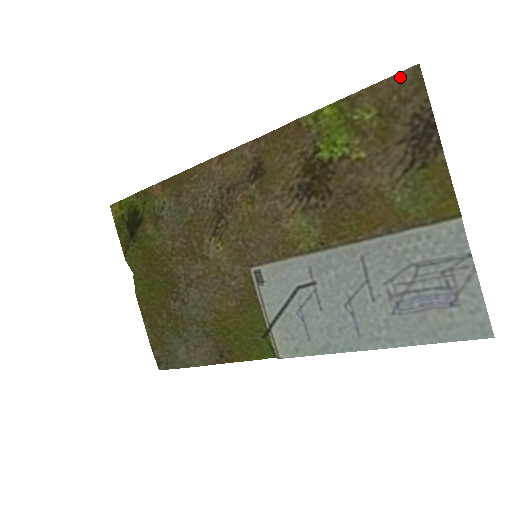
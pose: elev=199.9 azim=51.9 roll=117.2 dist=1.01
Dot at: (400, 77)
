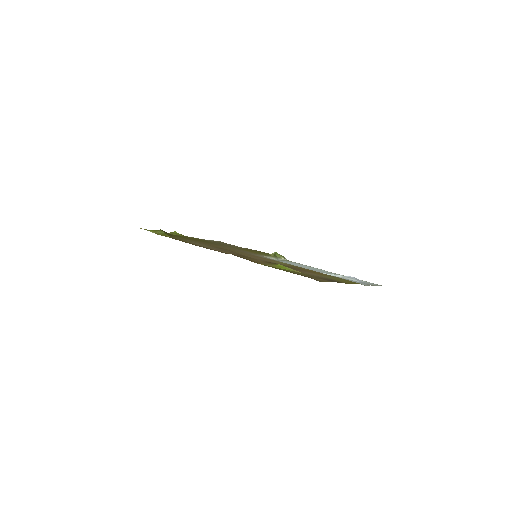
Dot at: (311, 278)
